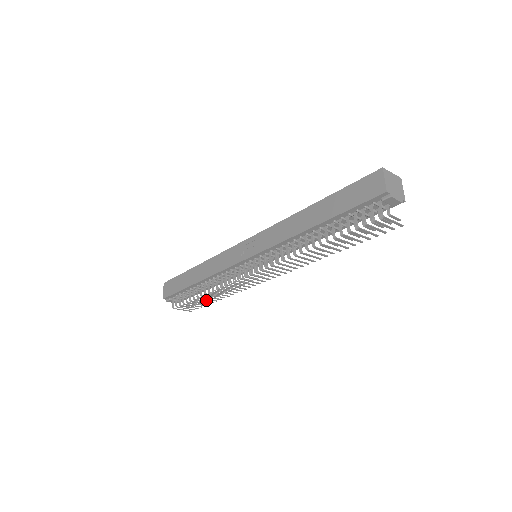
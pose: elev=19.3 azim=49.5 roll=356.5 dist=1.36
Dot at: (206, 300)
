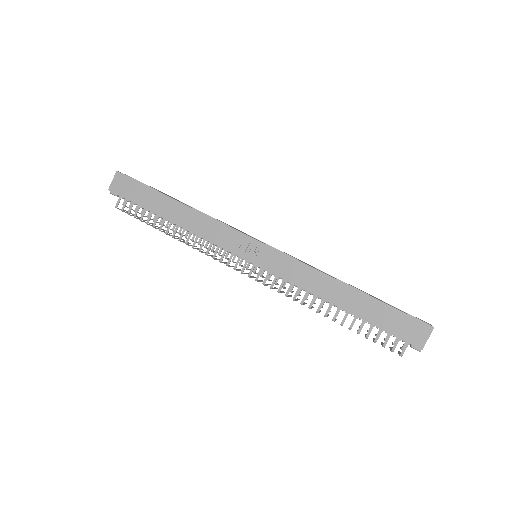
Dot at: occluded
